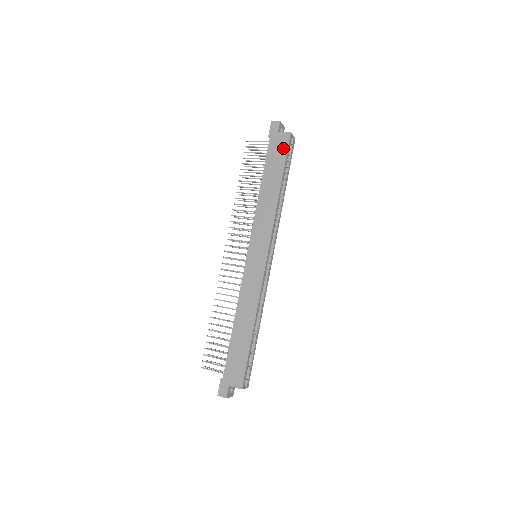
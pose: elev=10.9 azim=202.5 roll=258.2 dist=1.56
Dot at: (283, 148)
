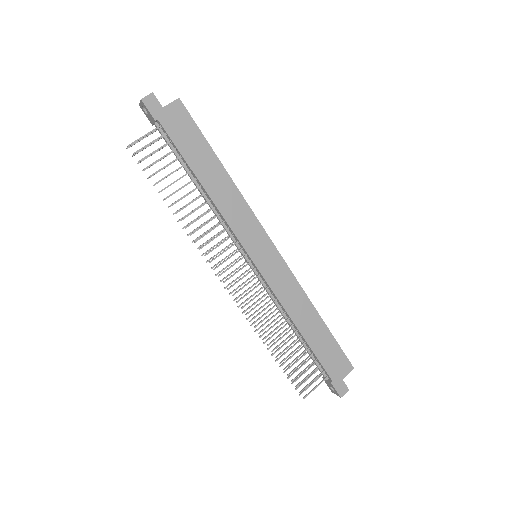
Dot at: (187, 122)
